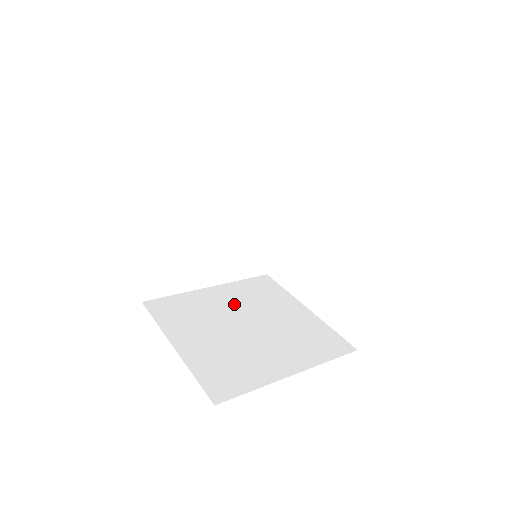
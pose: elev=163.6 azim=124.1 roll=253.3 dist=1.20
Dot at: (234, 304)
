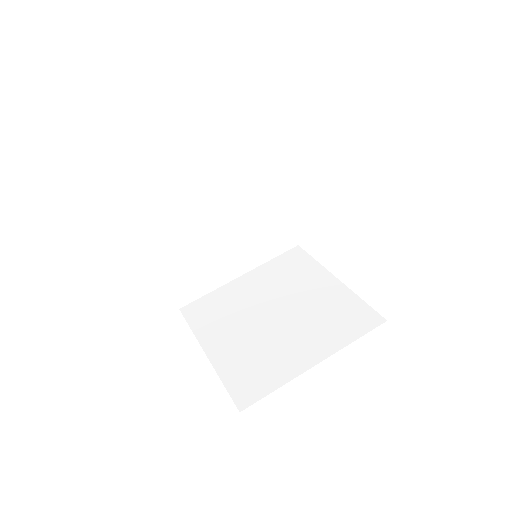
Dot at: (263, 291)
